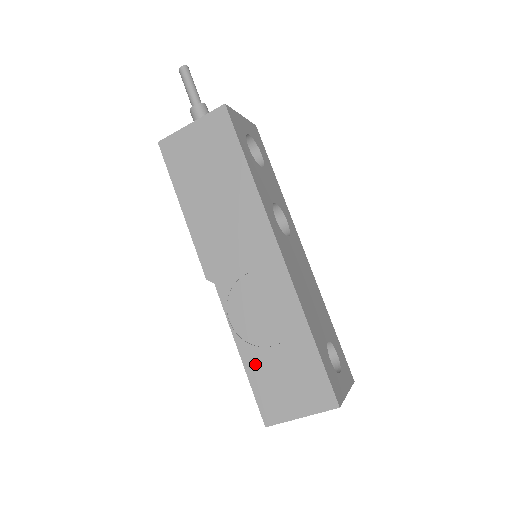
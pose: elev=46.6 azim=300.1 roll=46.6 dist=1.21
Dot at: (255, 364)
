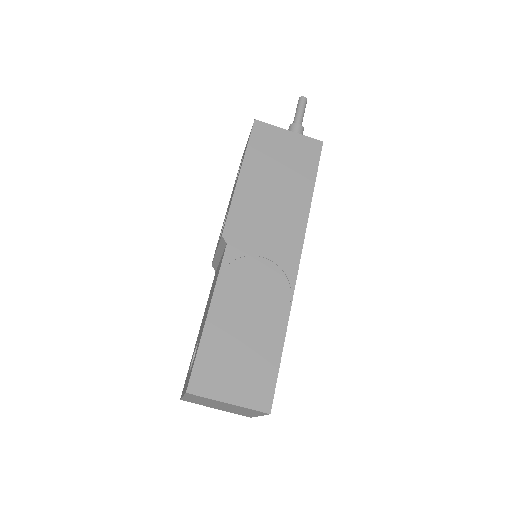
Dot at: (217, 330)
